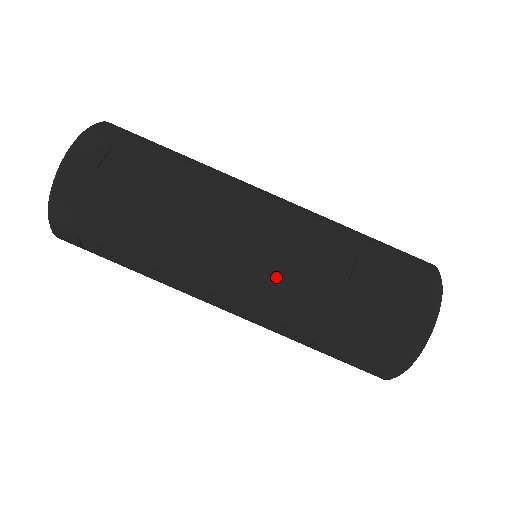
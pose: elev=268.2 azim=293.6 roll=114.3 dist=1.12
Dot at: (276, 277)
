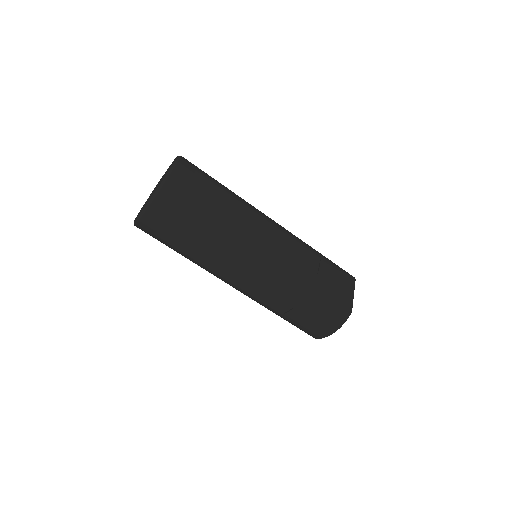
Dot at: (248, 296)
